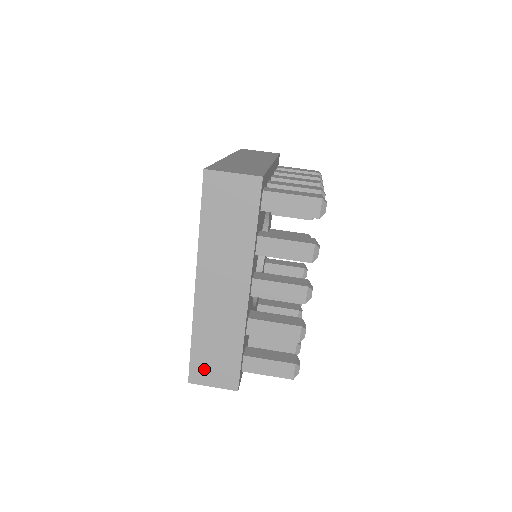
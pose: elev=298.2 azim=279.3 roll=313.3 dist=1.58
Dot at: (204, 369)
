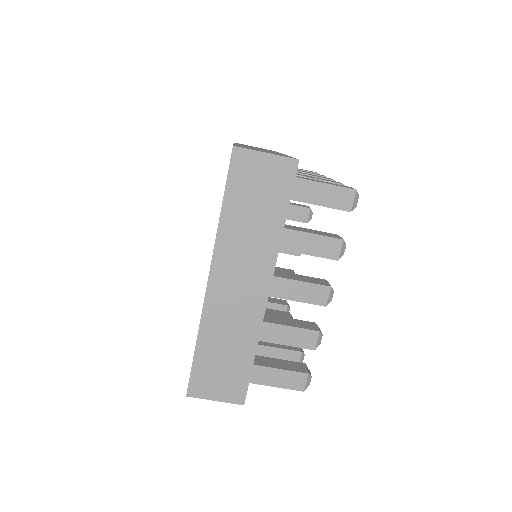
Dot at: occluded
